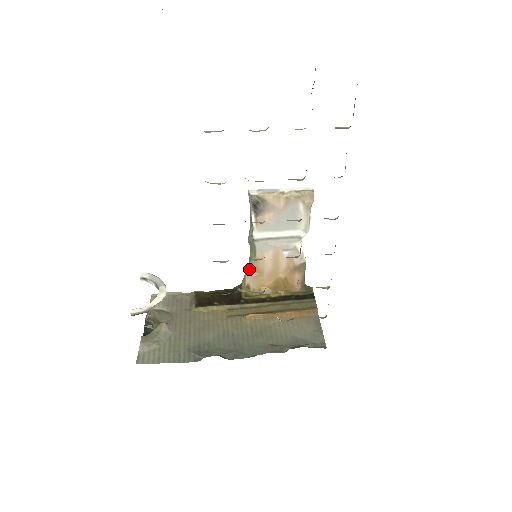
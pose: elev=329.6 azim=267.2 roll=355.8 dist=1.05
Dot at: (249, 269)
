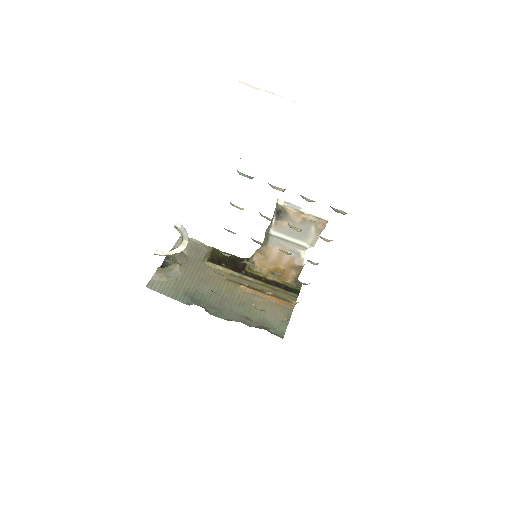
Dot at: (259, 251)
